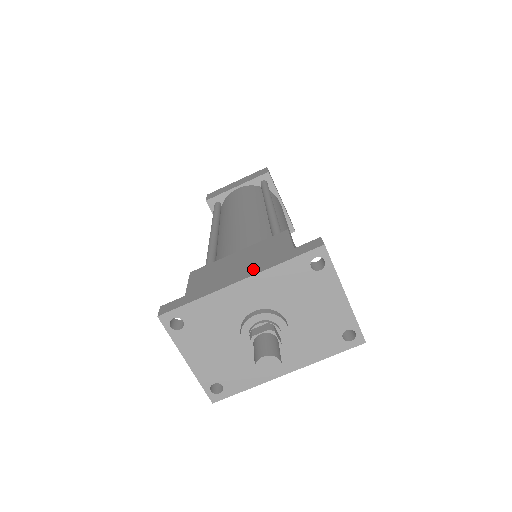
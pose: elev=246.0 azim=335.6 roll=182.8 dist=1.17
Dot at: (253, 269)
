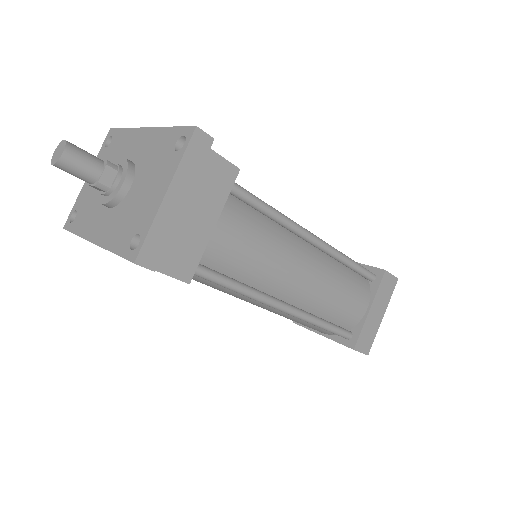
Dot at: occluded
